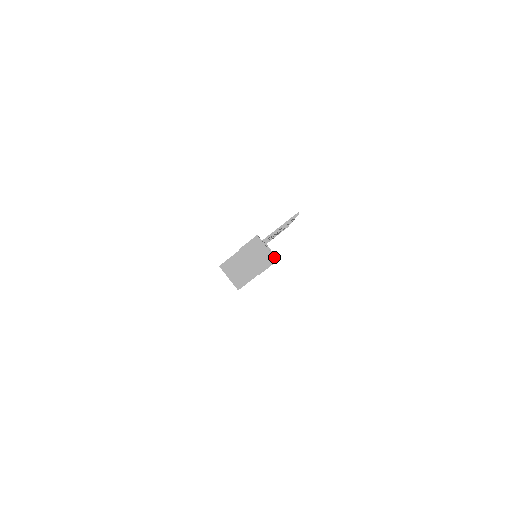
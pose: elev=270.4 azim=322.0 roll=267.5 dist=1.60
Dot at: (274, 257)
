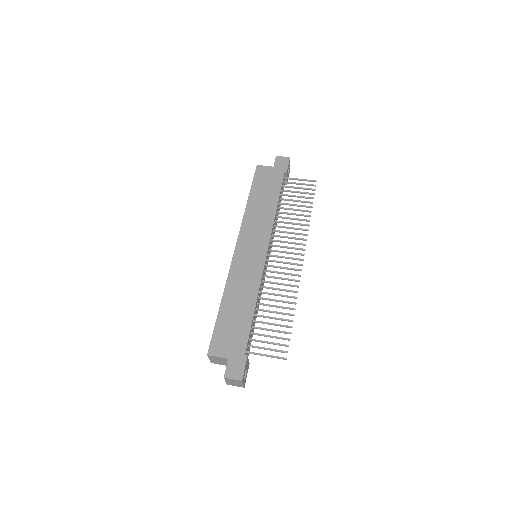
Dot at: (244, 387)
